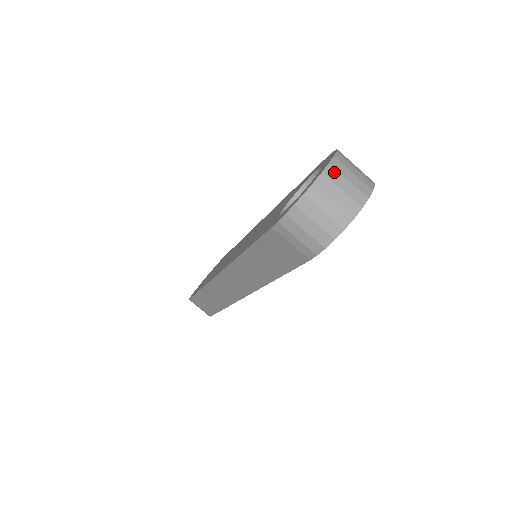
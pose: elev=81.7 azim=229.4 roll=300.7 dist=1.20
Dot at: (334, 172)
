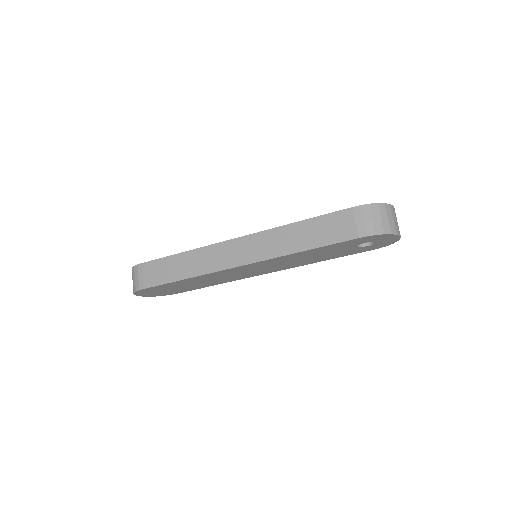
Dot at: occluded
